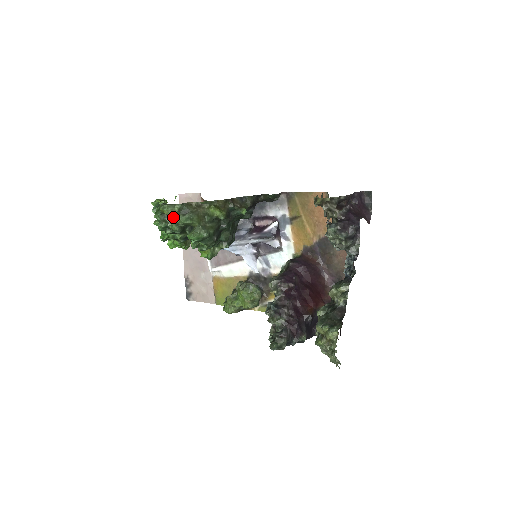
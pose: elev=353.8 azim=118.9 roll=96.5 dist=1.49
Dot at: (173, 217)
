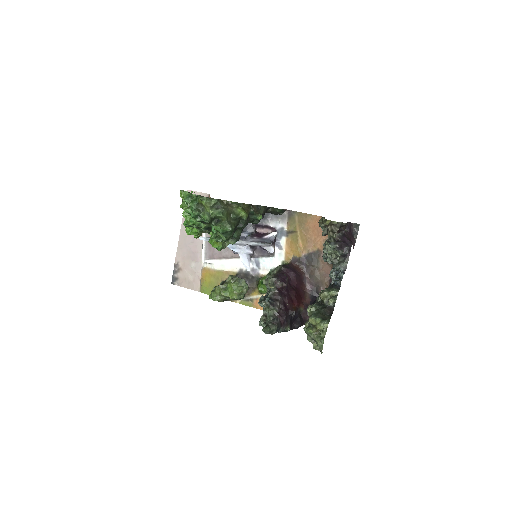
Dot at: (208, 208)
